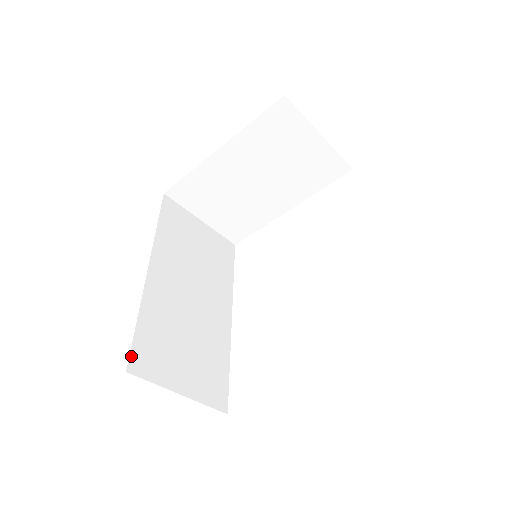
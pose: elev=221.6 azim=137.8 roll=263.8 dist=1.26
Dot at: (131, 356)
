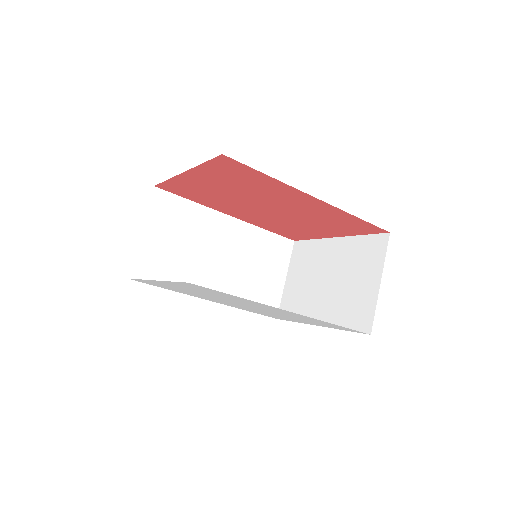
Dot at: (165, 192)
